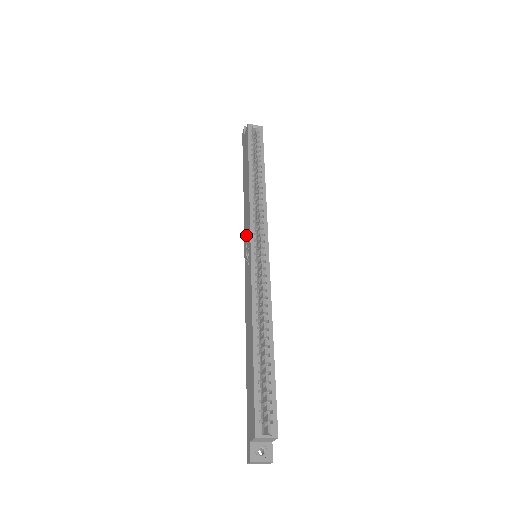
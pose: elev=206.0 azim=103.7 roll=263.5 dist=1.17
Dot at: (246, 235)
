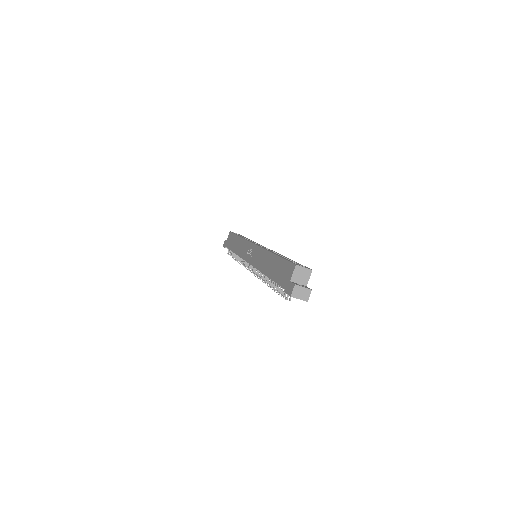
Dot at: (245, 252)
